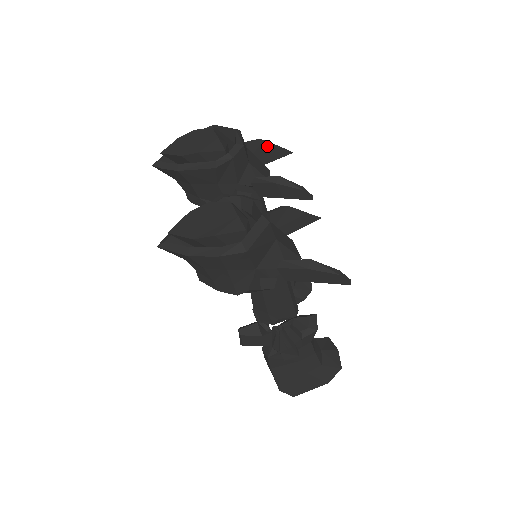
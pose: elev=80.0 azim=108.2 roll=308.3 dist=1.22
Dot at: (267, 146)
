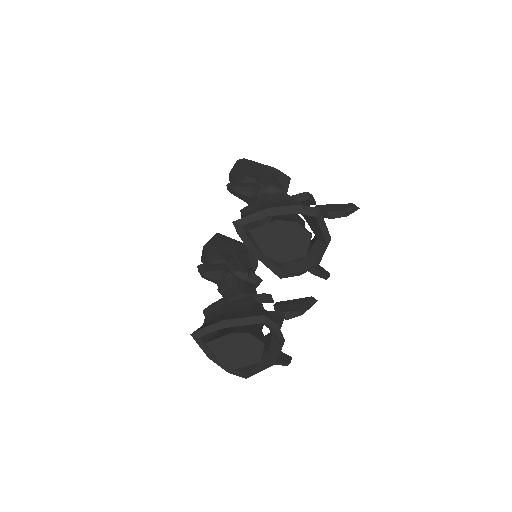
Dot at: occluded
